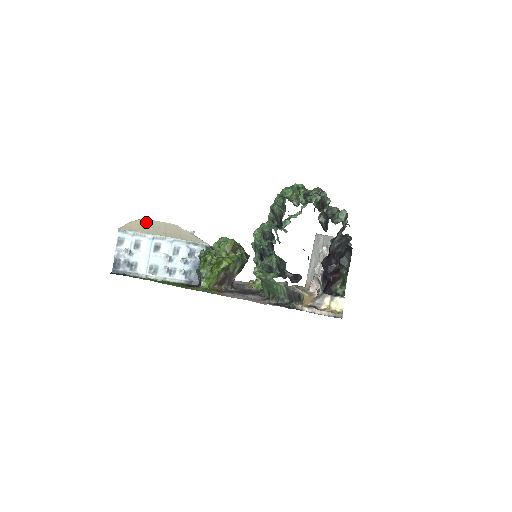
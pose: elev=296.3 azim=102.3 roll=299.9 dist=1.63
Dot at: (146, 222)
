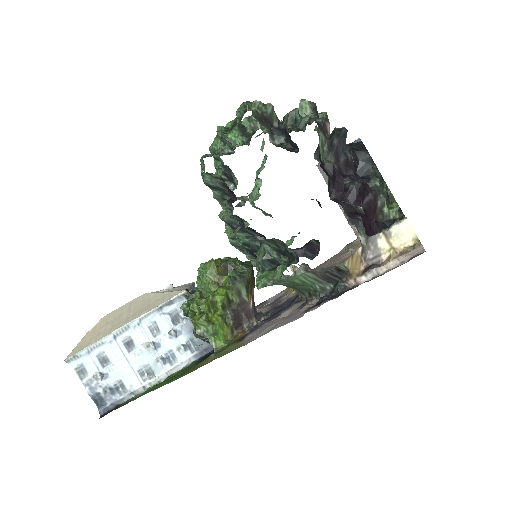
Dot at: (105, 320)
